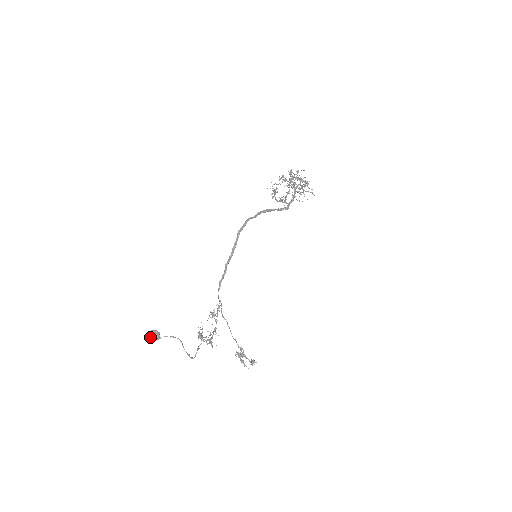
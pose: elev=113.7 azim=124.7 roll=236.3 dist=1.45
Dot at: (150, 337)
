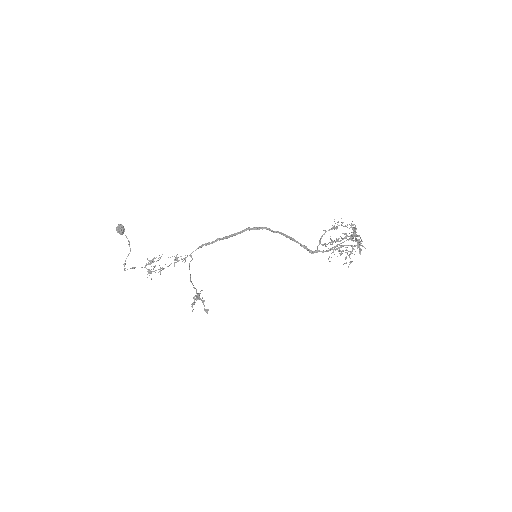
Dot at: (117, 227)
